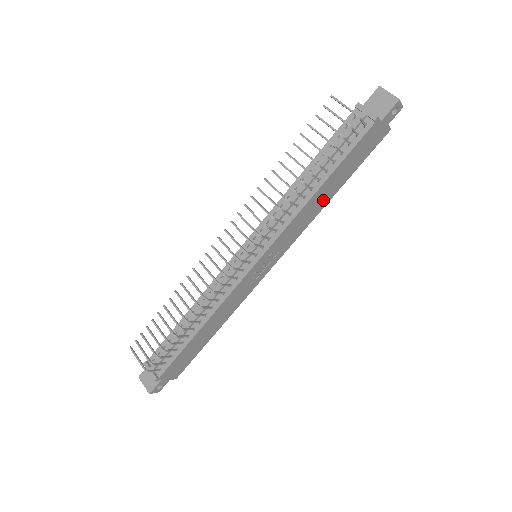
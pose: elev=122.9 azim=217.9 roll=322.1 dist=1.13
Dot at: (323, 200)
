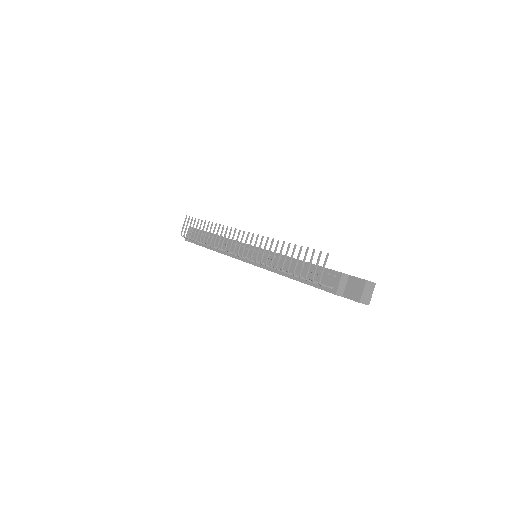
Dot at: occluded
